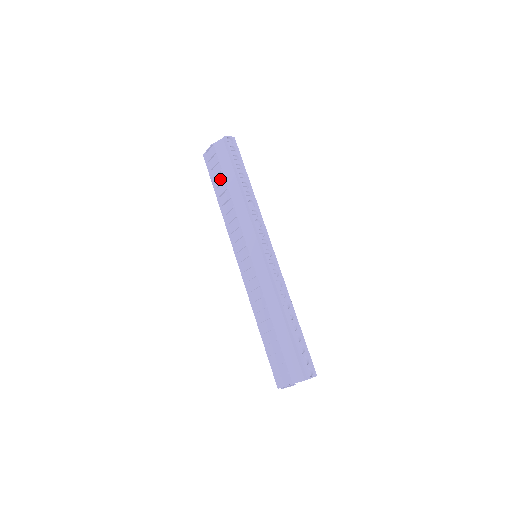
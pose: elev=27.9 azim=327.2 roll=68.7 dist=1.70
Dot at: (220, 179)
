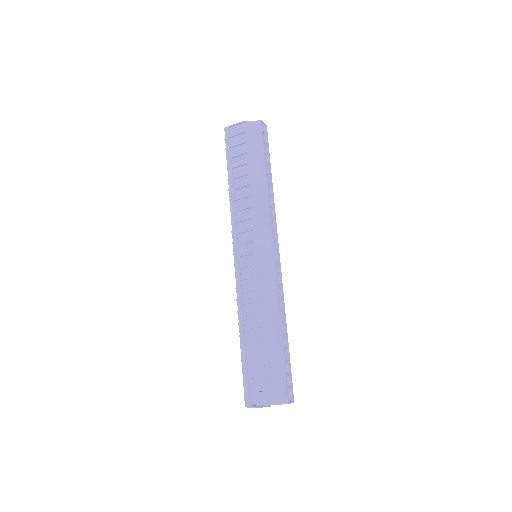
Dot at: (241, 161)
